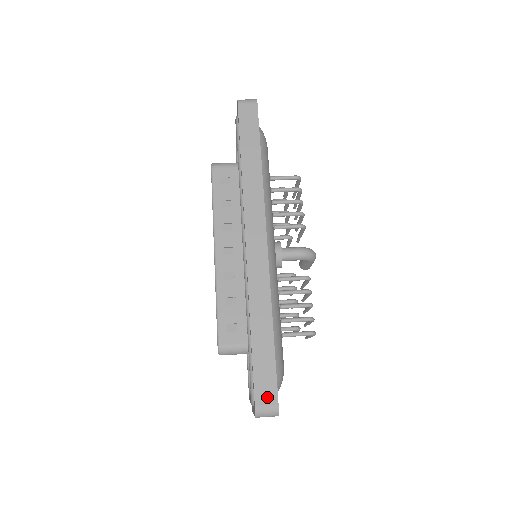
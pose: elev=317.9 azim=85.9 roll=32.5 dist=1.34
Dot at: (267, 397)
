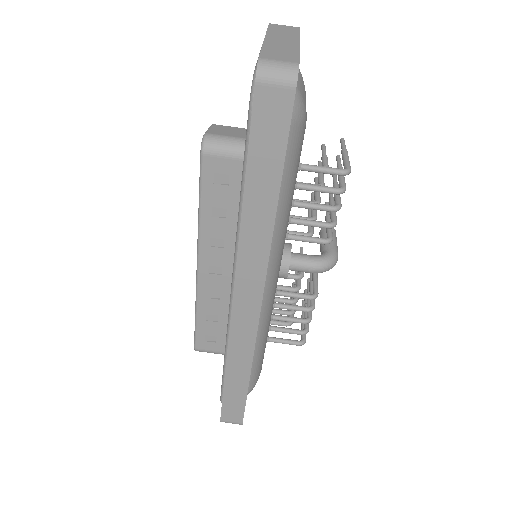
Dot at: (233, 418)
